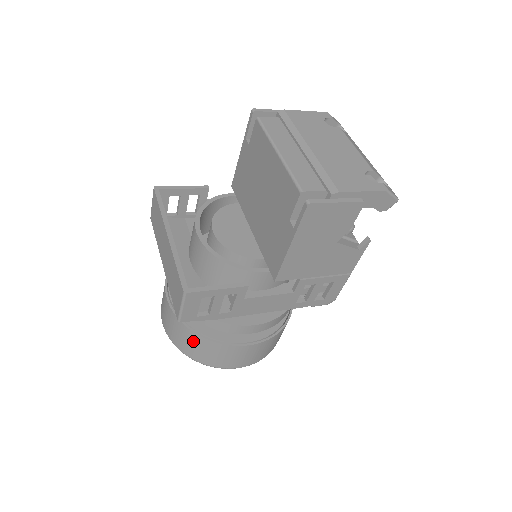
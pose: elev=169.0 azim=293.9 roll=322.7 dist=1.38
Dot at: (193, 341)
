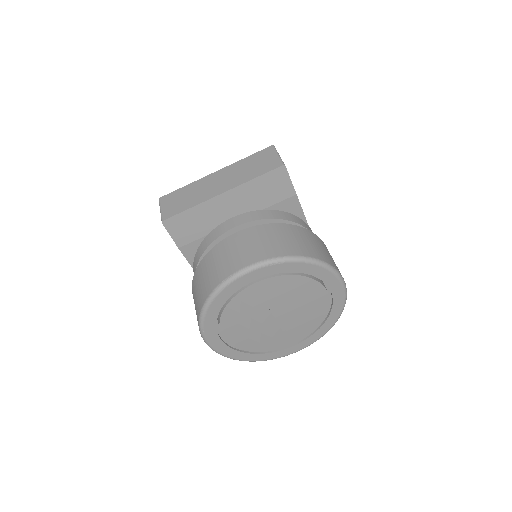
Dot at: (296, 234)
